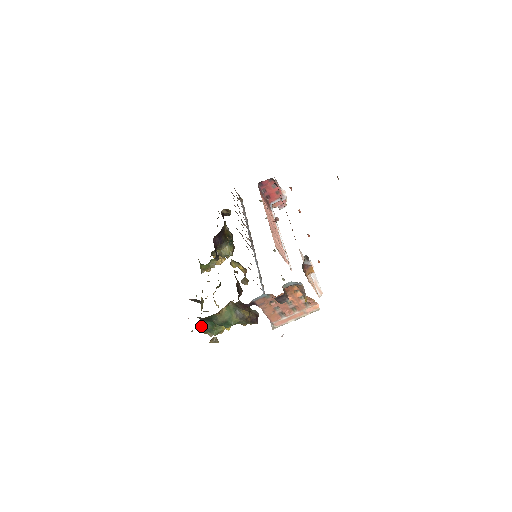
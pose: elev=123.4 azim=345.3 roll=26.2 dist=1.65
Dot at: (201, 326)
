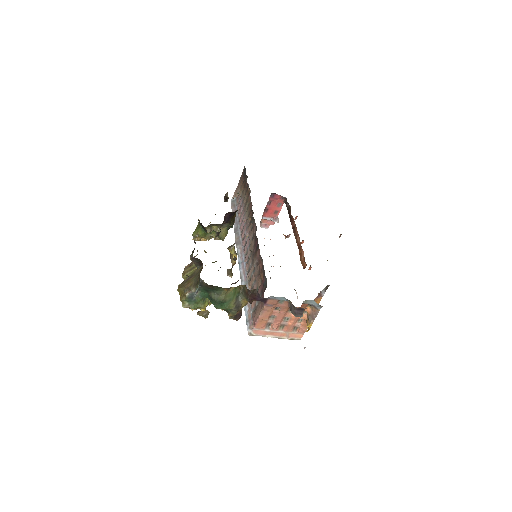
Dot at: (187, 291)
